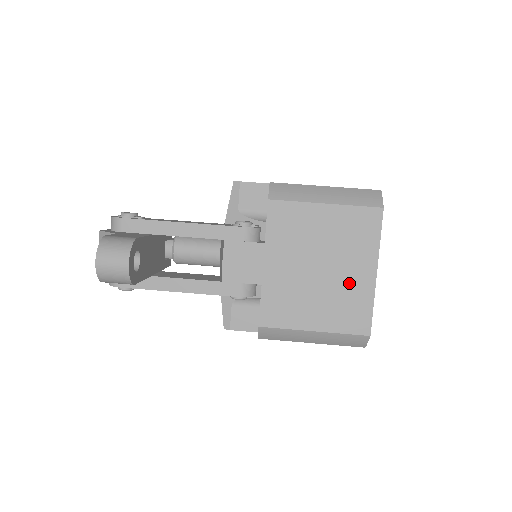
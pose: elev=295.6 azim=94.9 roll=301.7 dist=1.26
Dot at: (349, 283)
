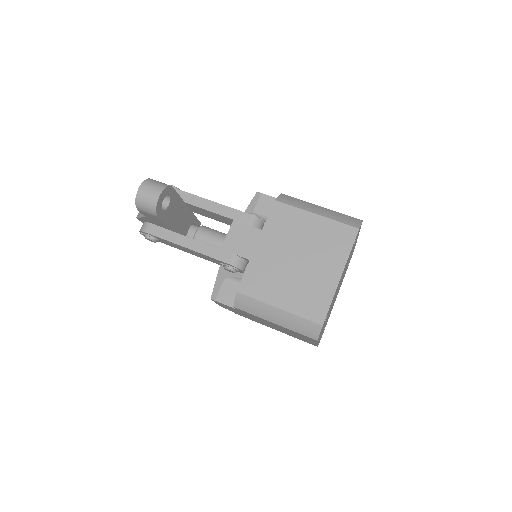
Dot at: (317, 278)
